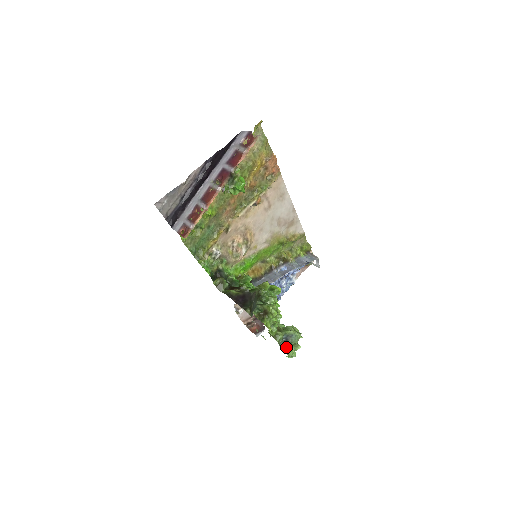
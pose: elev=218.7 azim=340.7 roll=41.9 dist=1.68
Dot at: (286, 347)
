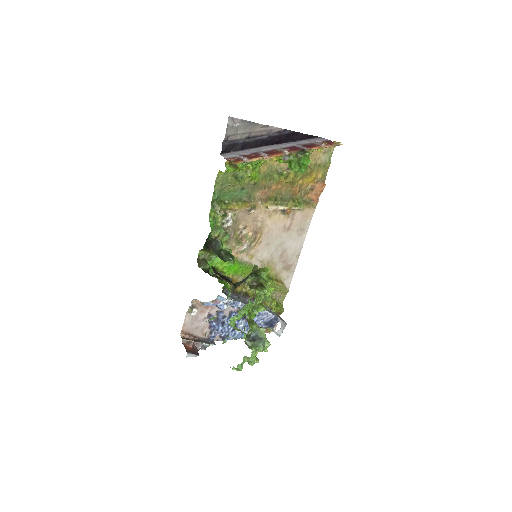
Dot at: occluded
